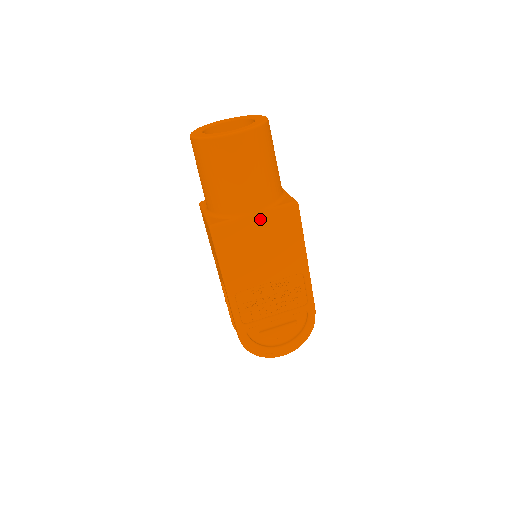
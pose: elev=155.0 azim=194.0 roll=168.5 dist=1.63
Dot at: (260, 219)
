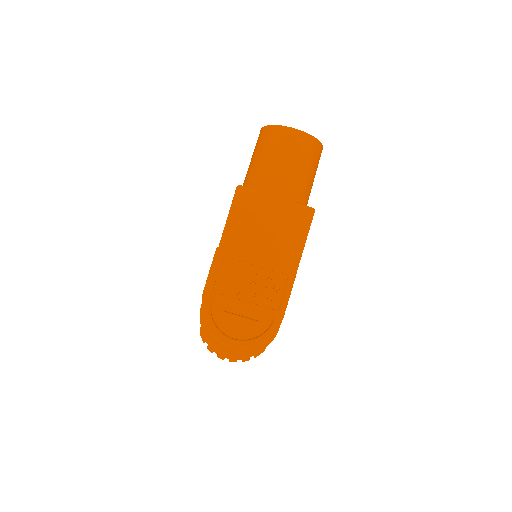
Dot at: (279, 203)
